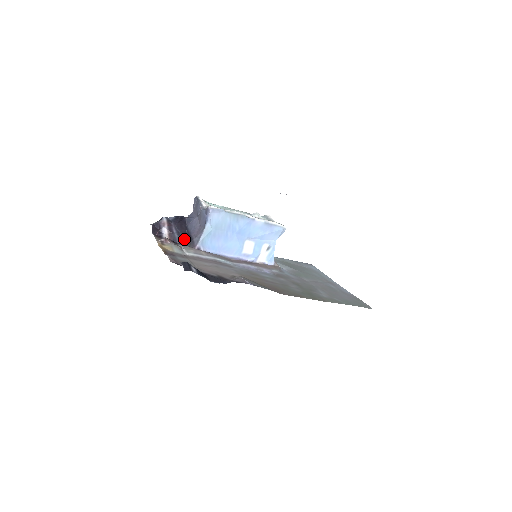
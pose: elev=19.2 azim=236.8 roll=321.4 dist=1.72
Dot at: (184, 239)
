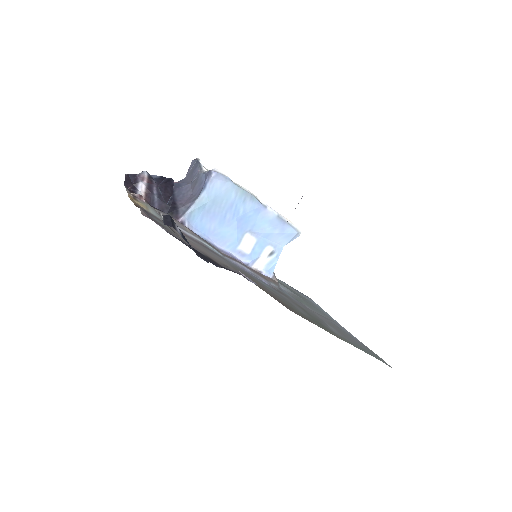
Dot at: (166, 205)
